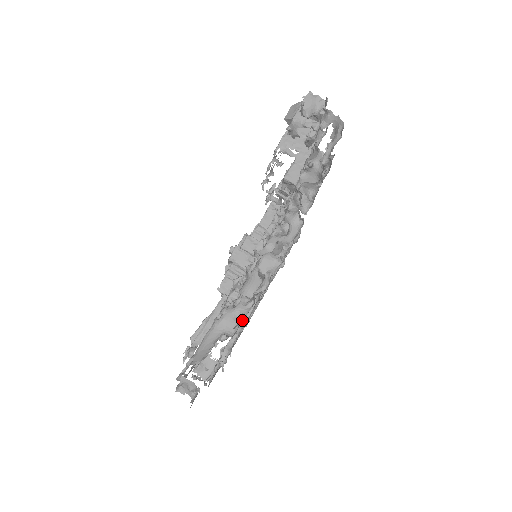
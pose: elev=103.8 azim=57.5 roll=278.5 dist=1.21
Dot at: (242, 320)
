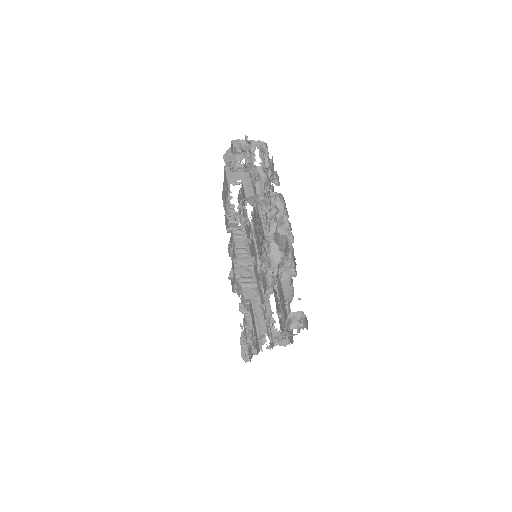
Dot at: (294, 265)
